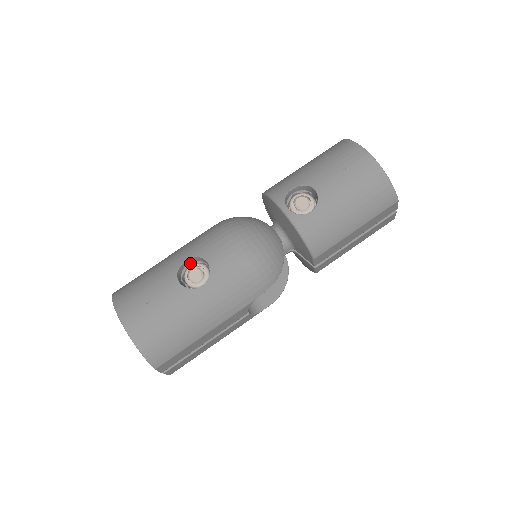
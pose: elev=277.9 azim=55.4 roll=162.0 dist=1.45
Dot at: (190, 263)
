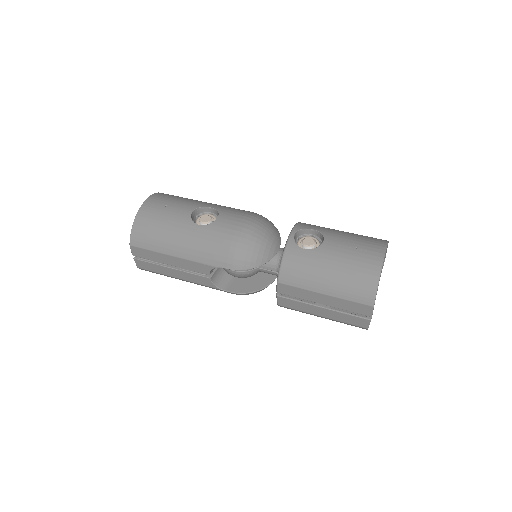
Dot at: (212, 213)
